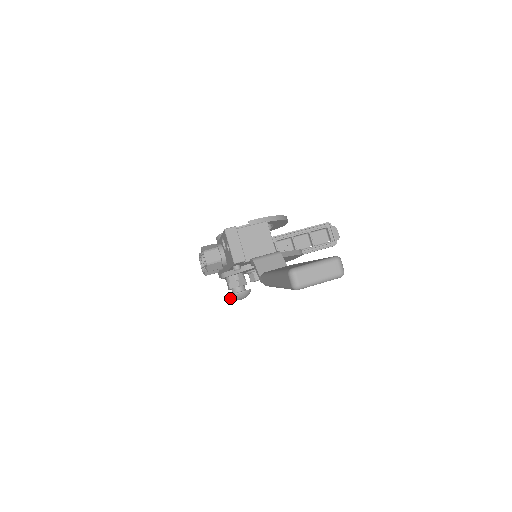
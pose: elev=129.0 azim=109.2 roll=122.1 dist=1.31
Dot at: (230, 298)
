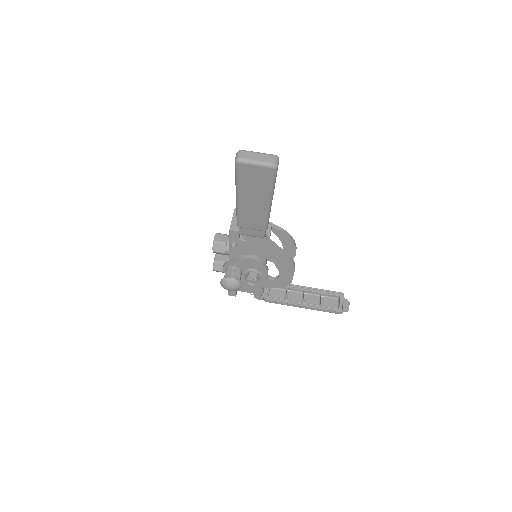
Dot at: (221, 284)
